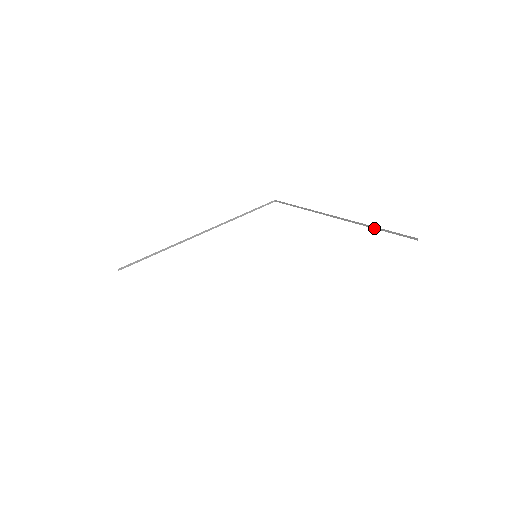
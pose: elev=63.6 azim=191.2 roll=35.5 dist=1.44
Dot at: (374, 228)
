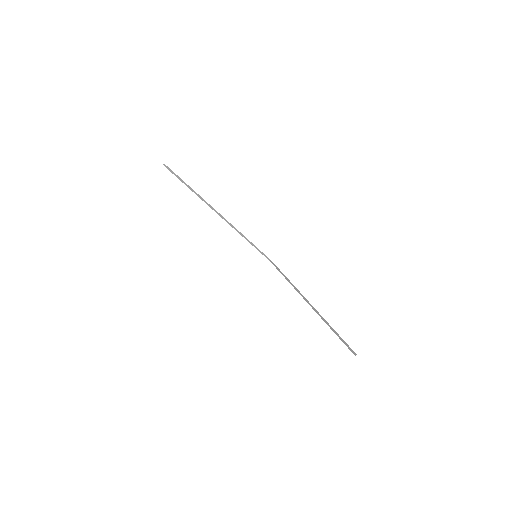
Dot at: (330, 327)
